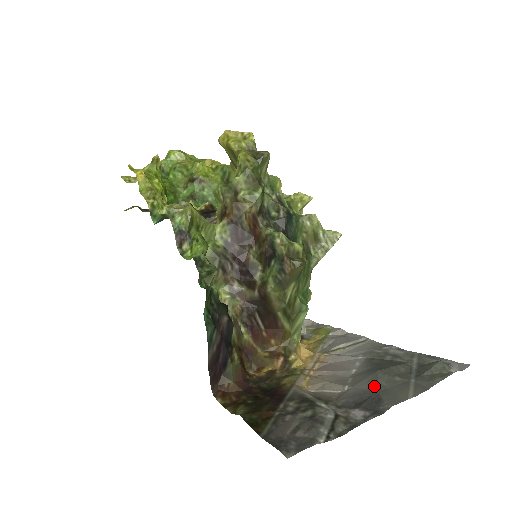
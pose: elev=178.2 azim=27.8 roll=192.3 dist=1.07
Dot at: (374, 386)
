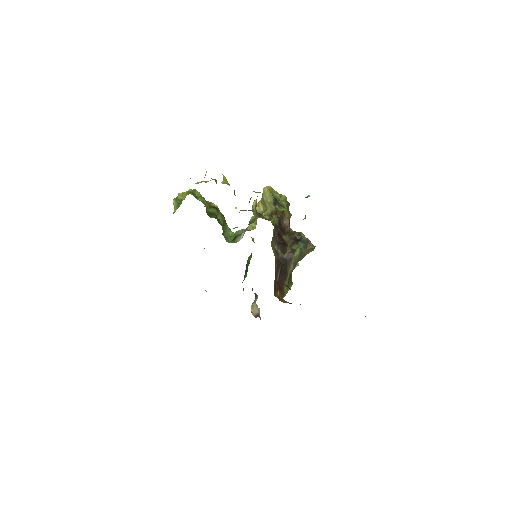
Dot at: occluded
